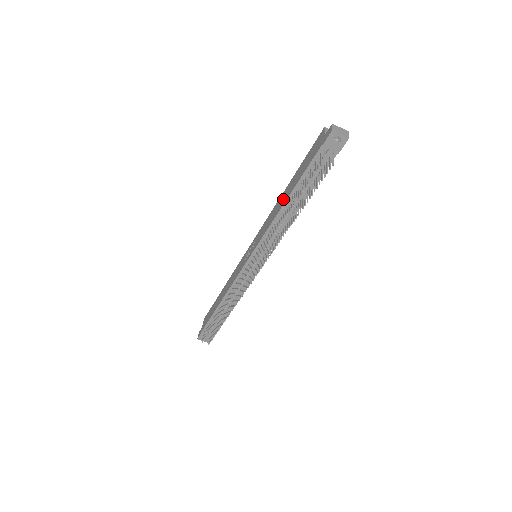
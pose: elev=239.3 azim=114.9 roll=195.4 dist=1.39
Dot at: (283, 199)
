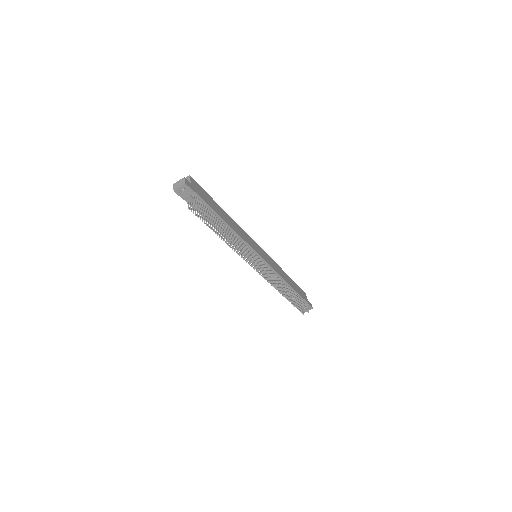
Dot at: occluded
